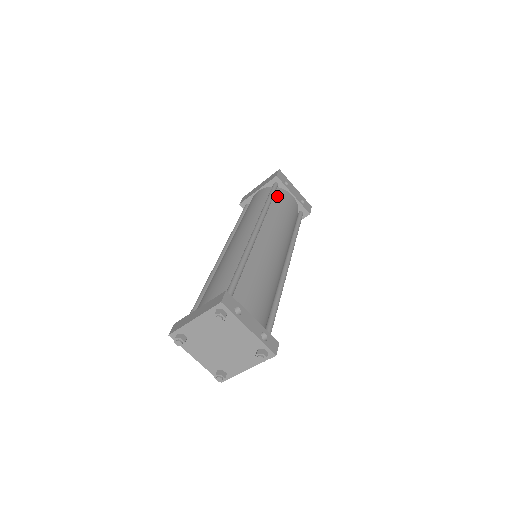
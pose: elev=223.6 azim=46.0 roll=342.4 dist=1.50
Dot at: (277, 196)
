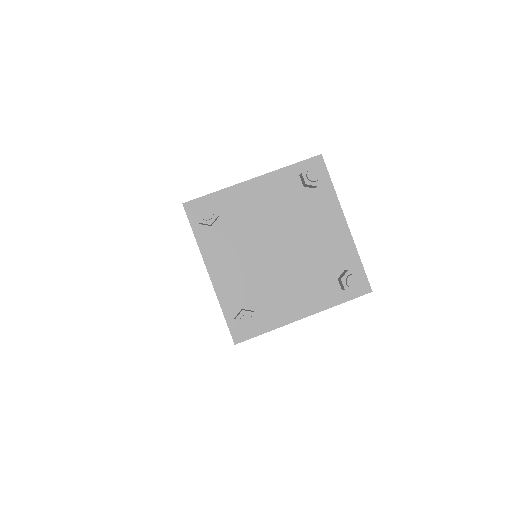
Dot at: occluded
